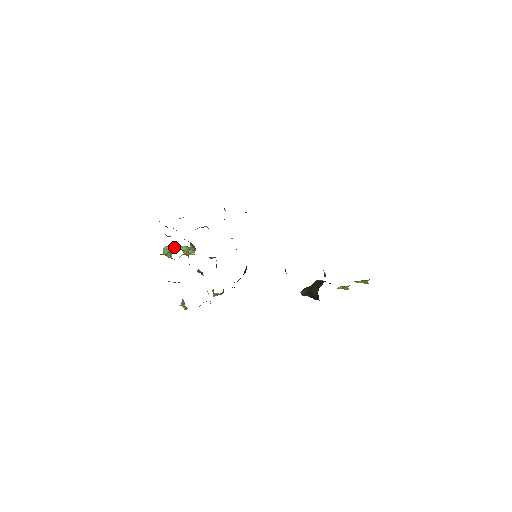
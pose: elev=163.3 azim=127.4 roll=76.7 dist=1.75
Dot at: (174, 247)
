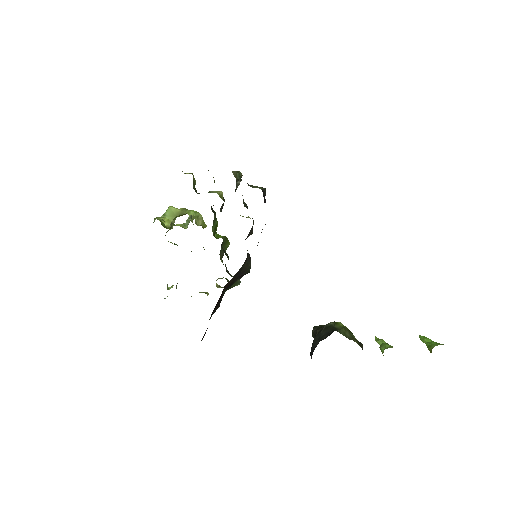
Dot at: (180, 210)
